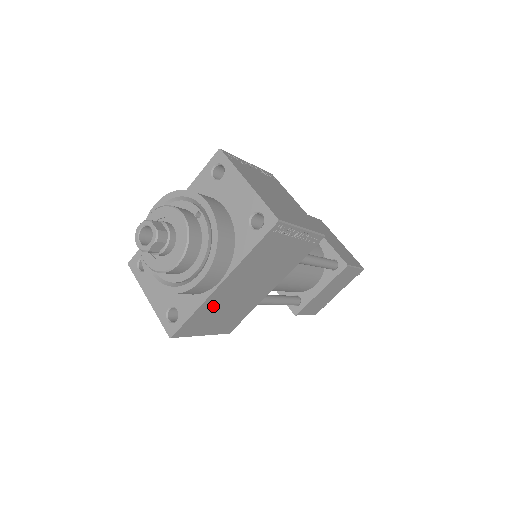
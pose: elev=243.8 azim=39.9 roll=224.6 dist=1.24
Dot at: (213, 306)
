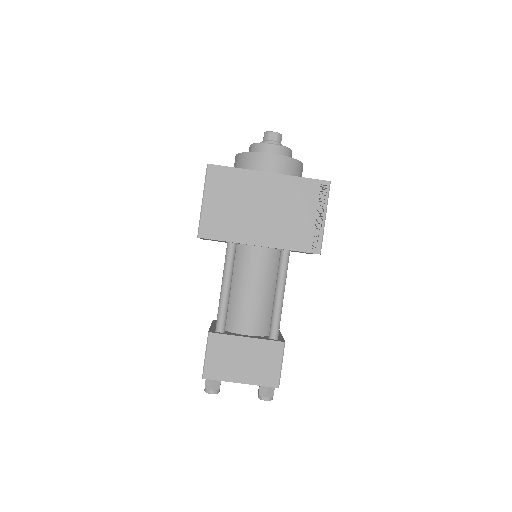
Dot at: (243, 184)
